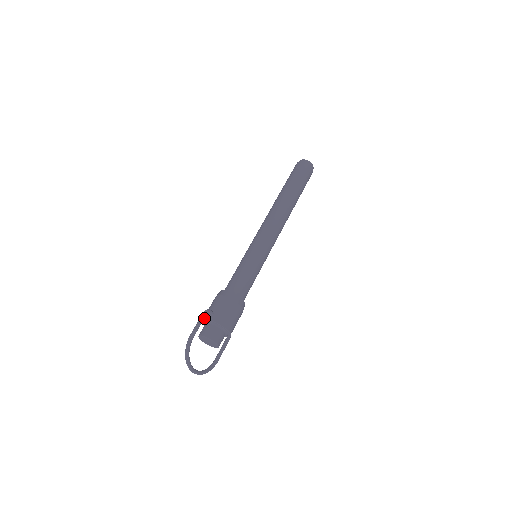
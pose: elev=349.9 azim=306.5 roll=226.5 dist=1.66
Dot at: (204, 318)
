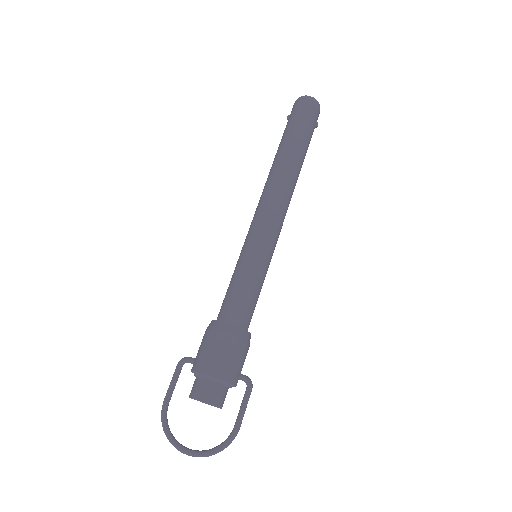
Dot at: occluded
